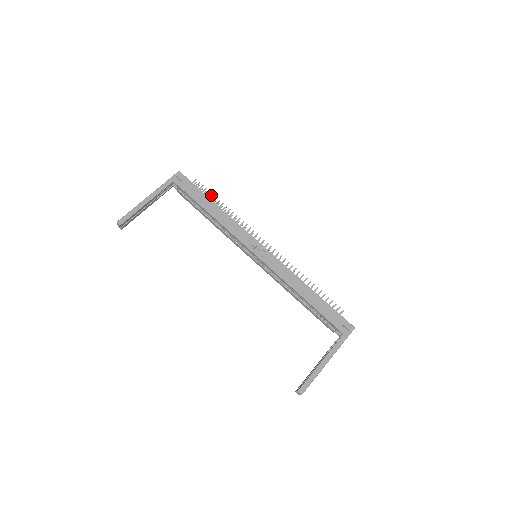
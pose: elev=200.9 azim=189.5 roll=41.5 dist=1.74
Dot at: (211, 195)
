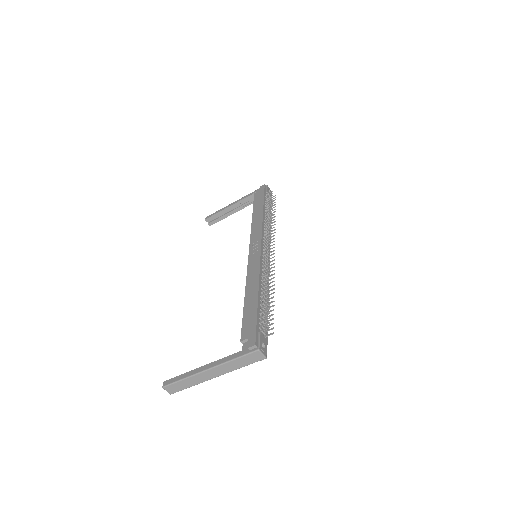
Dot at: (270, 203)
